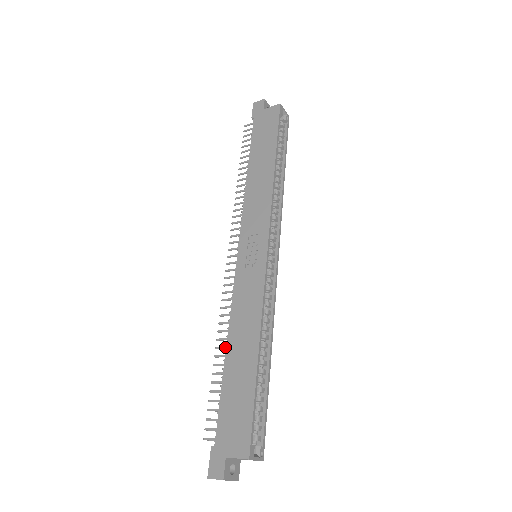
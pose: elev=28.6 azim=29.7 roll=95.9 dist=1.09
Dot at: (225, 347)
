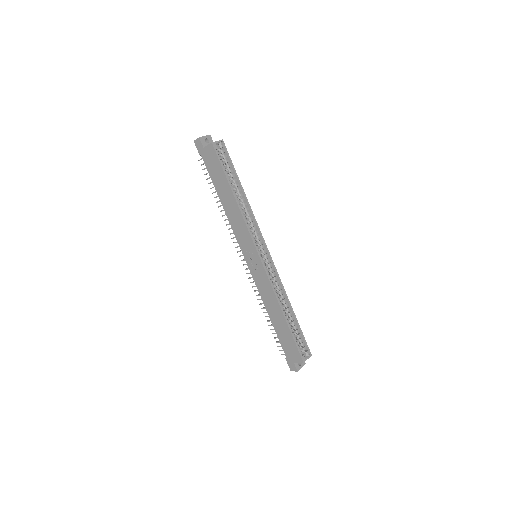
Dot at: (267, 312)
